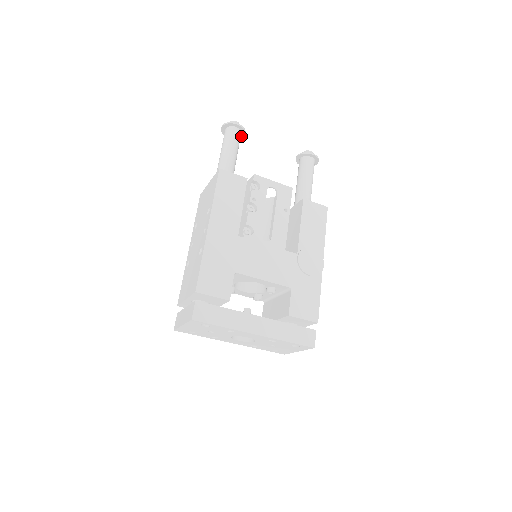
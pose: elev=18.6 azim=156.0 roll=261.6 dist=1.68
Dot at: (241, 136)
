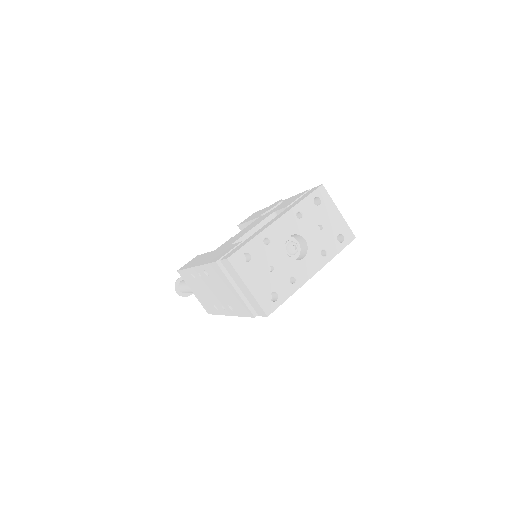
Dot at: occluded
